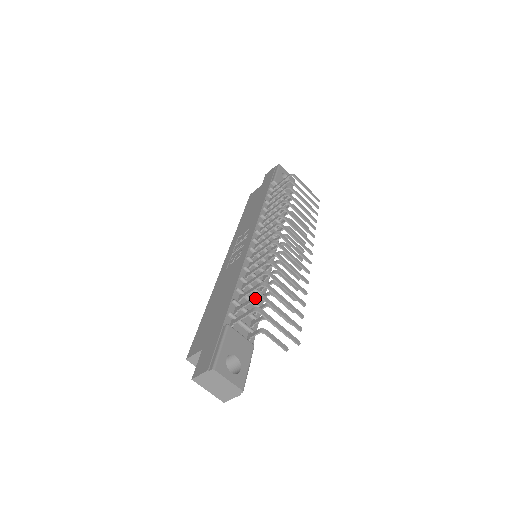
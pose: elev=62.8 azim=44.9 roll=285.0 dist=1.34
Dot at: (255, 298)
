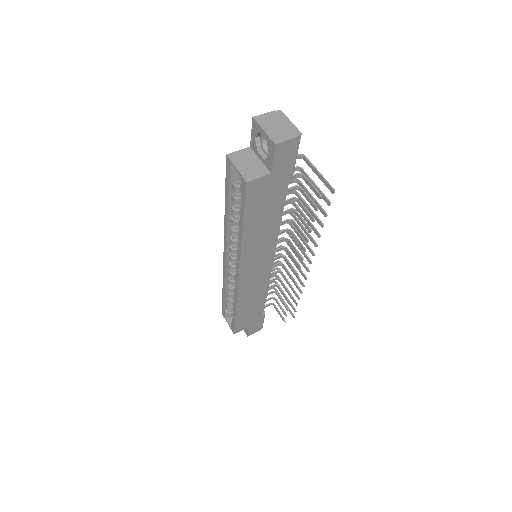
Dot at: (295, 167)
